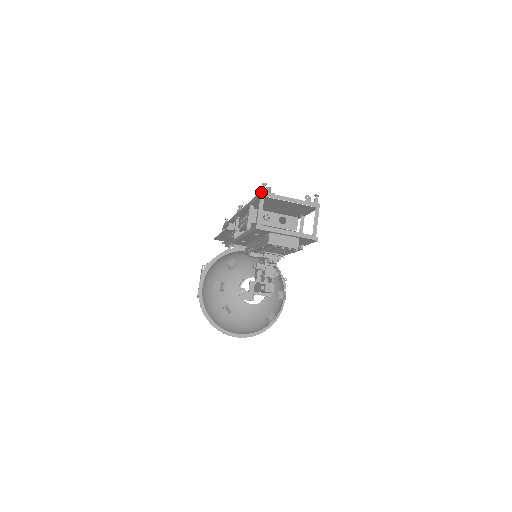
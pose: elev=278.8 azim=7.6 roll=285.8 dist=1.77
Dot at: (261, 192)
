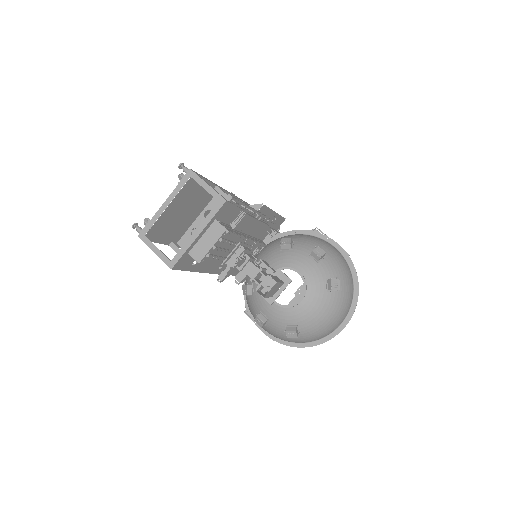
Dot at: (138, 236)
